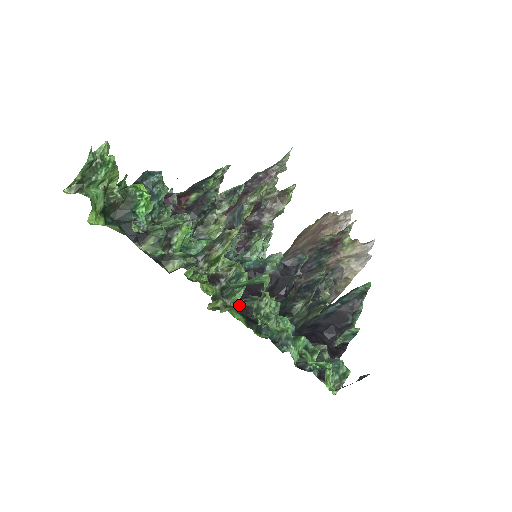
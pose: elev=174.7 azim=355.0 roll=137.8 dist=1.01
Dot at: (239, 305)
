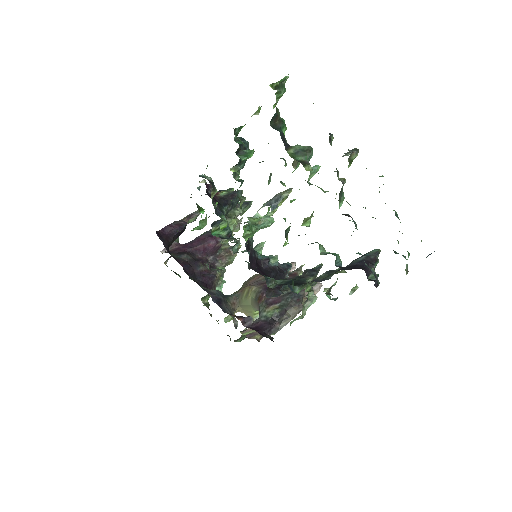
Dot at: (349, 204)
